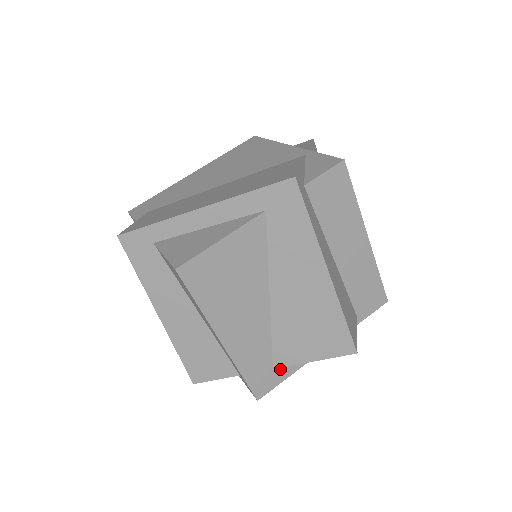
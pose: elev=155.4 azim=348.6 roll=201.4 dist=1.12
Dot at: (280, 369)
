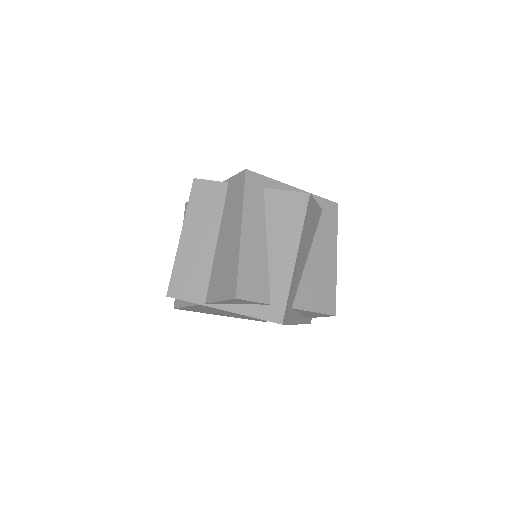
Dot at: (292, 313)
